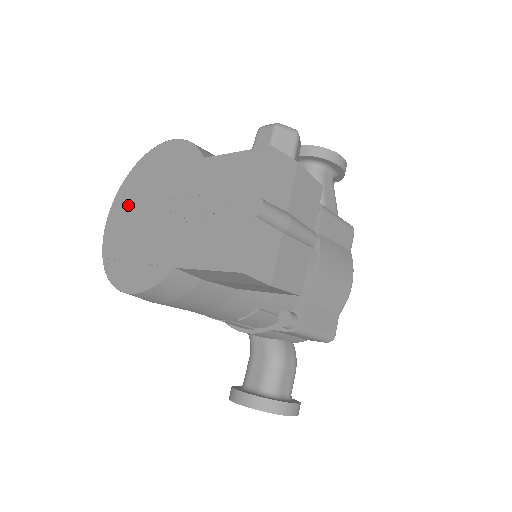
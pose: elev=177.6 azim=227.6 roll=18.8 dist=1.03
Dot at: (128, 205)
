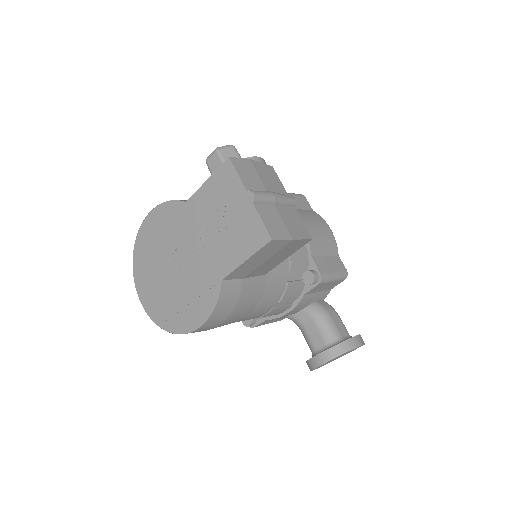
Dot at: (150, 277)
